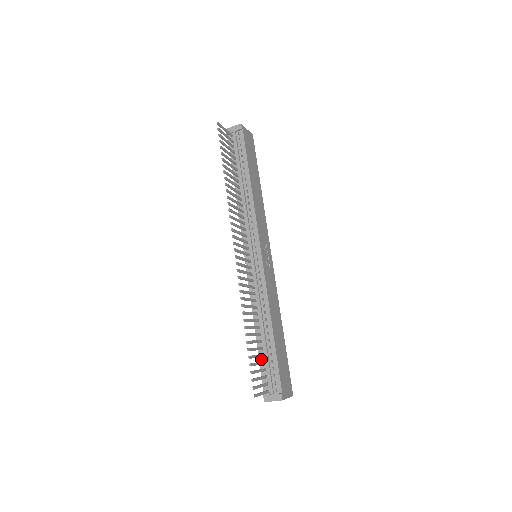
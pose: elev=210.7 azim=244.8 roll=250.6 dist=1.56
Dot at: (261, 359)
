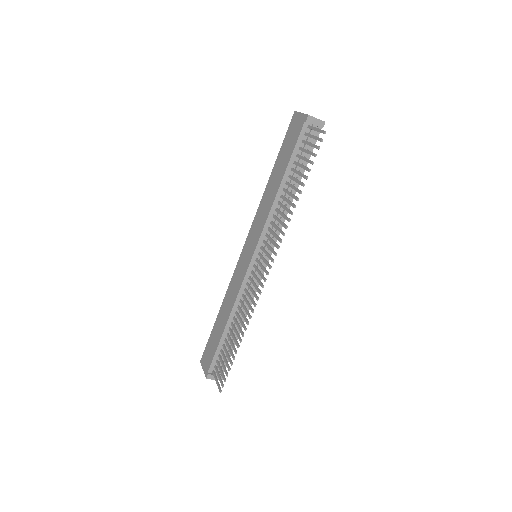
Dot at: (220, 347)
